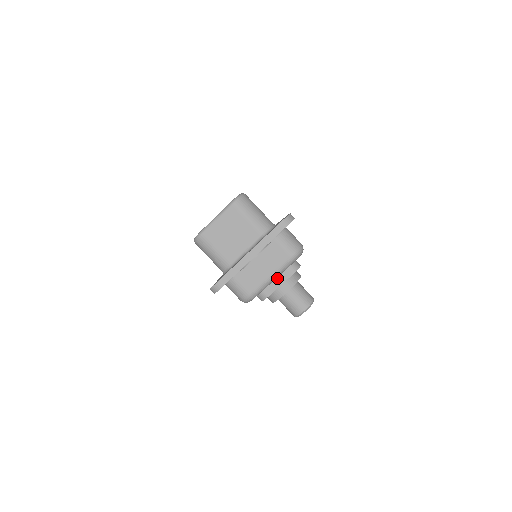
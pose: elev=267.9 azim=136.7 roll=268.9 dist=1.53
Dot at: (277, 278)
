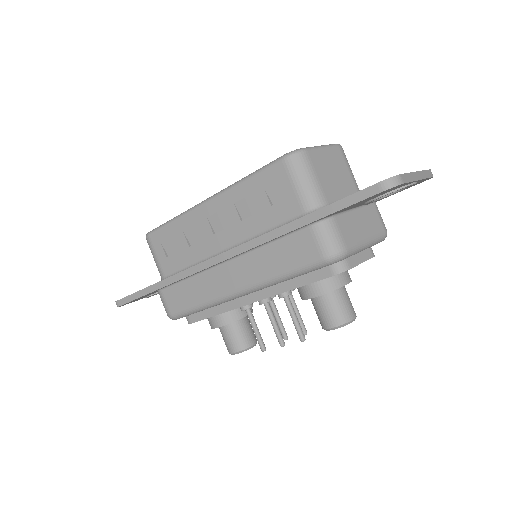
Dot at: (361, 252)
